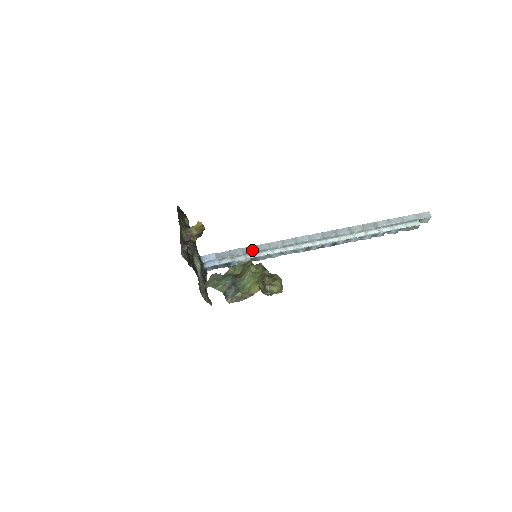
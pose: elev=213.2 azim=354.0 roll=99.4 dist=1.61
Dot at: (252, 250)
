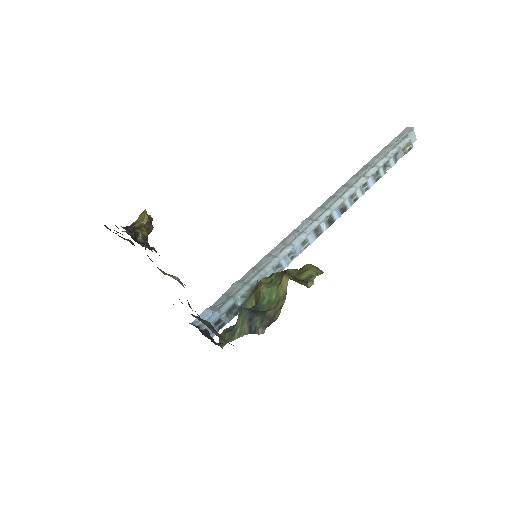
Dot at: (252, 272)
